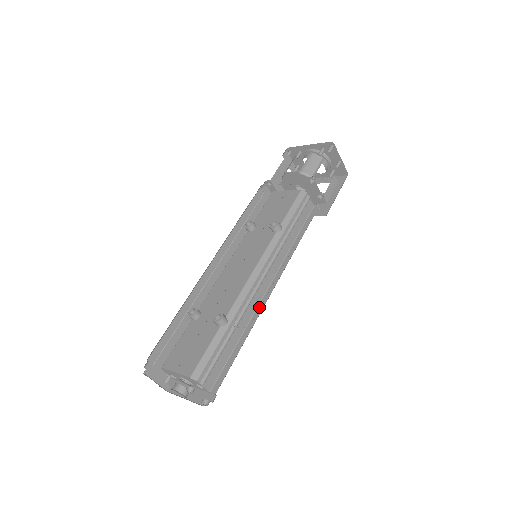
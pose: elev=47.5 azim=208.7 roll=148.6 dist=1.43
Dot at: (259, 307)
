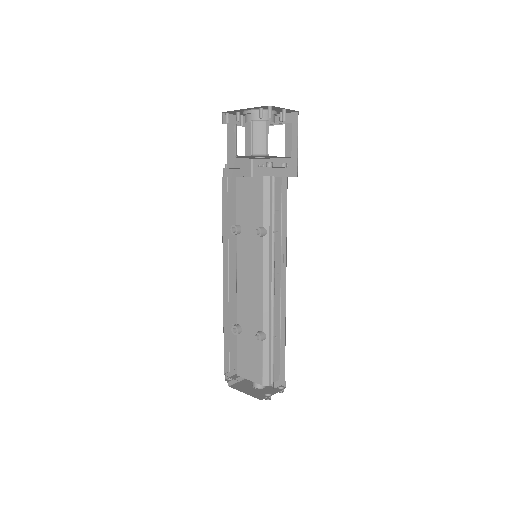
Dot at: (282, 303)
